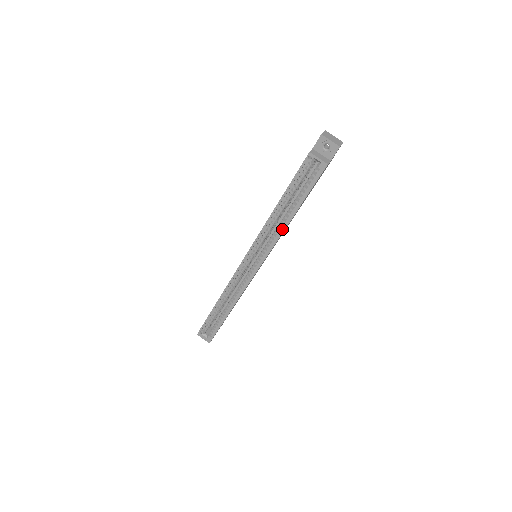
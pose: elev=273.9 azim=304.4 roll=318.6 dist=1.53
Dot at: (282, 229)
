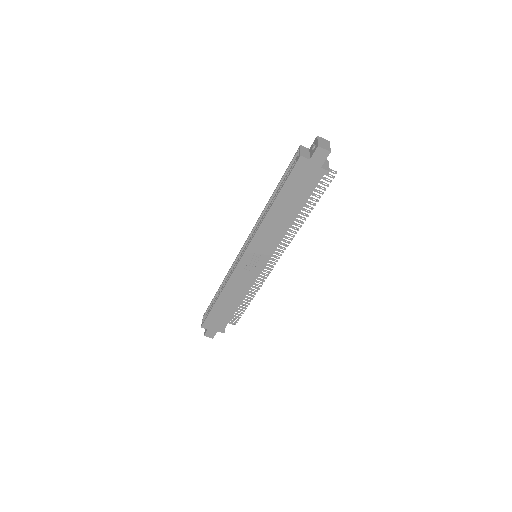
Dot at: (264, 218)
